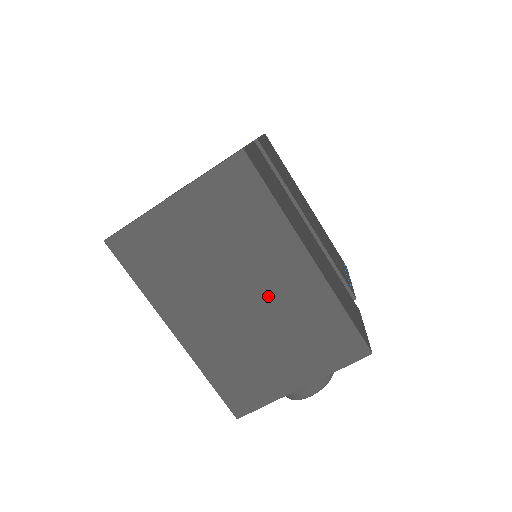
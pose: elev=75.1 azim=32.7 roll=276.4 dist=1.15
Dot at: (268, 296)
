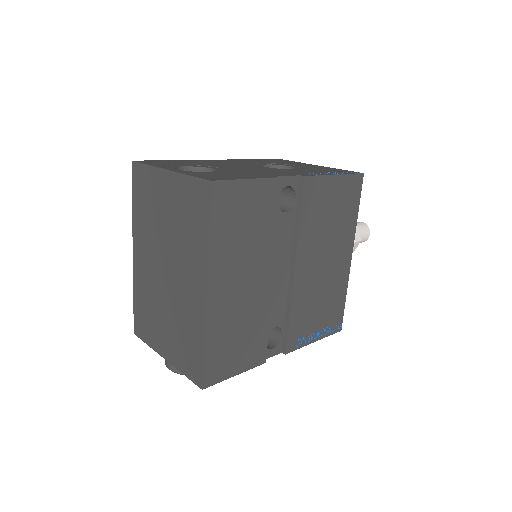
Dot at: (177, 287)
